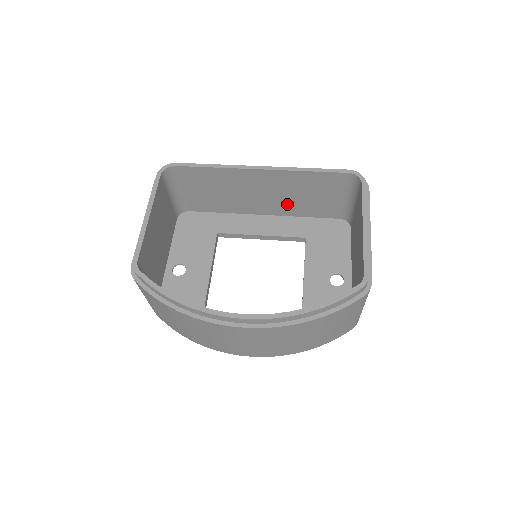
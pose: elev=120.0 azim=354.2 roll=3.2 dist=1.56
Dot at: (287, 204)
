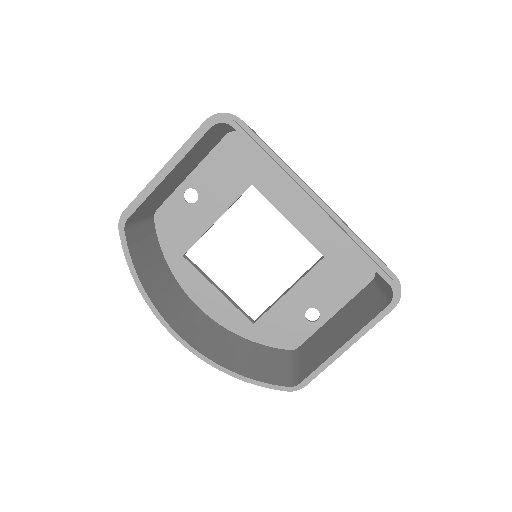
Dot at: occluded
